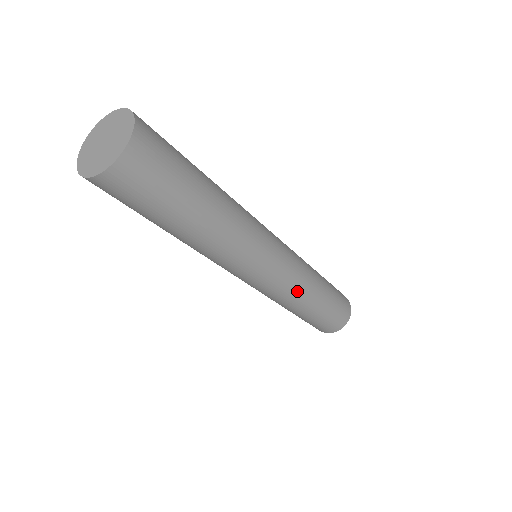
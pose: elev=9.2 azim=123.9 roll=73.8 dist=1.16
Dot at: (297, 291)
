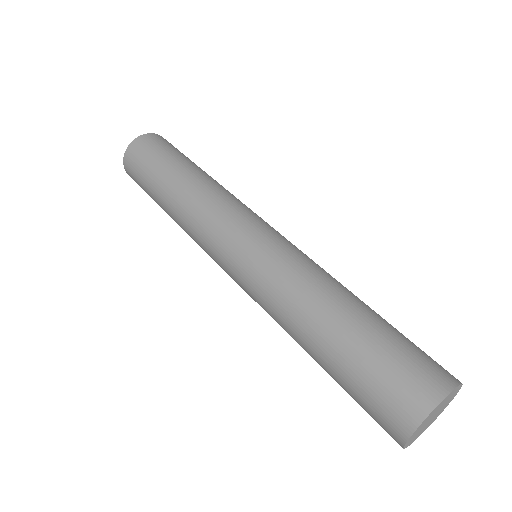
Dot at: (296, 274)
